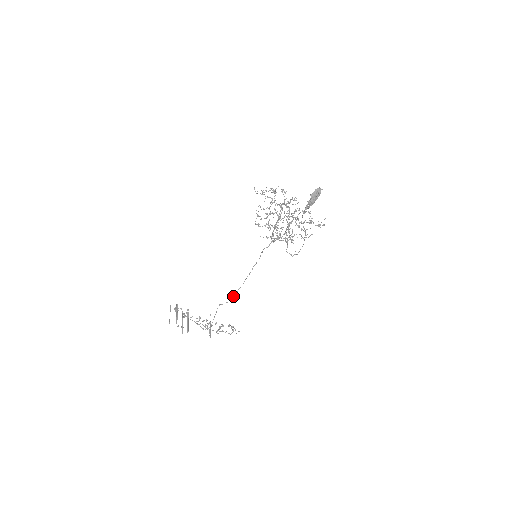
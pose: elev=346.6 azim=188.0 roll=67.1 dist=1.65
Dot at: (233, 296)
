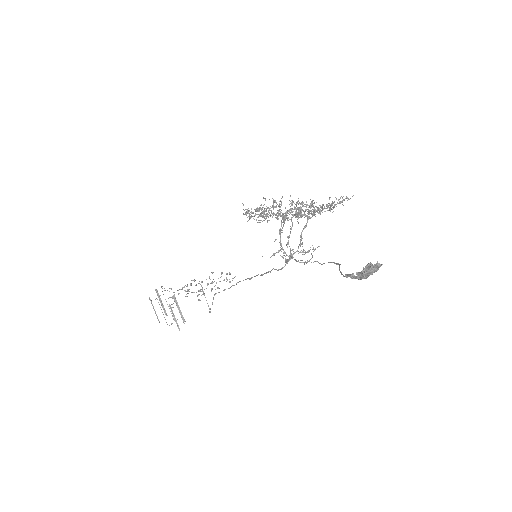
Dot at: (231, 286)
